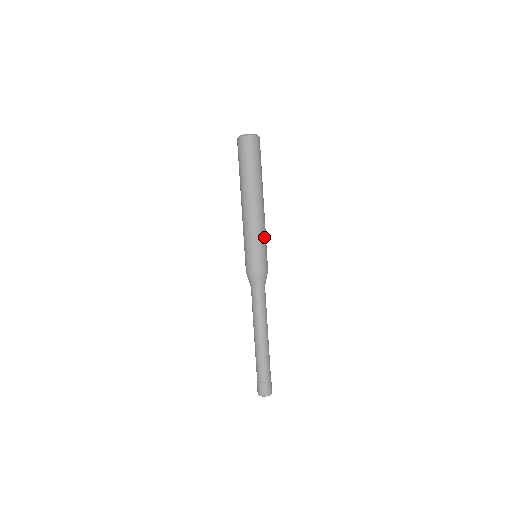
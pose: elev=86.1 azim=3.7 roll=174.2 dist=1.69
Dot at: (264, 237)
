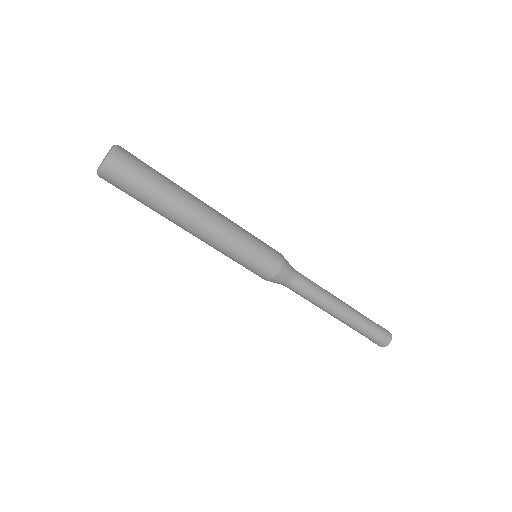
Dot at: (245, 230)
